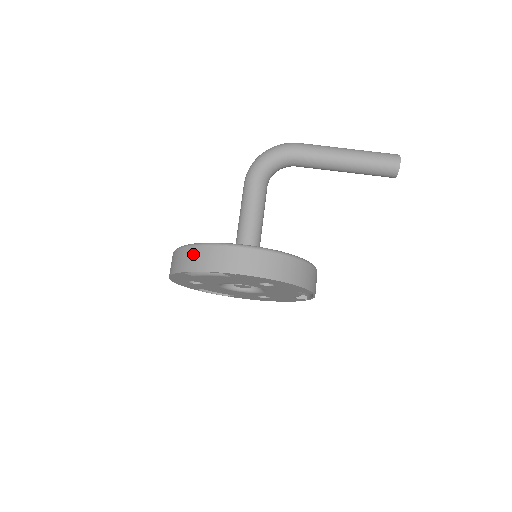
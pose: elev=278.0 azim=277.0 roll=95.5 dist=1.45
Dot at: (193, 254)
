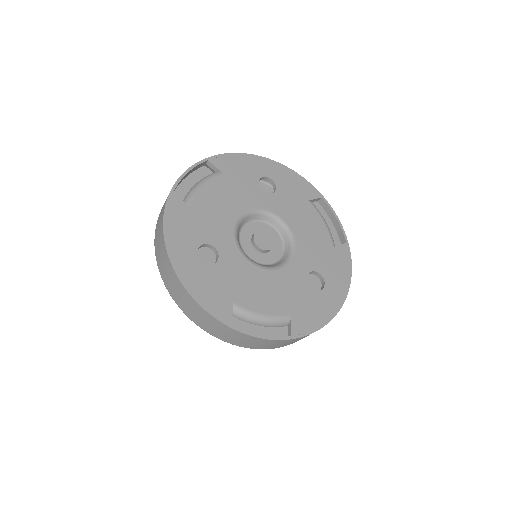
Dot at: occluded
